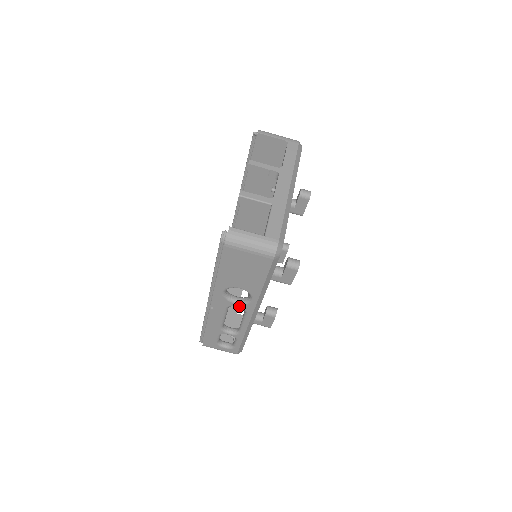
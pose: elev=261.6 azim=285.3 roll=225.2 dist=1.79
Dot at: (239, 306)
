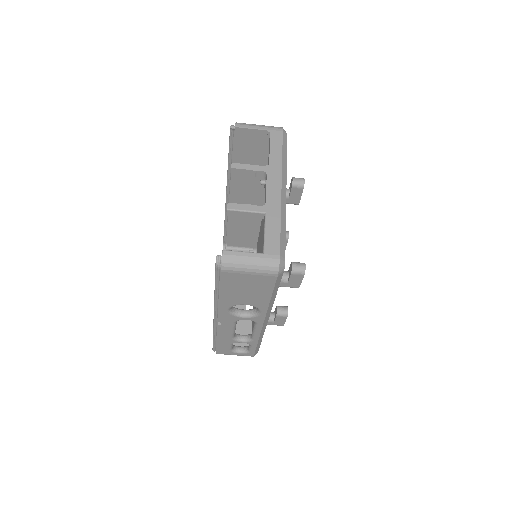
Dot at: (248, 319)
